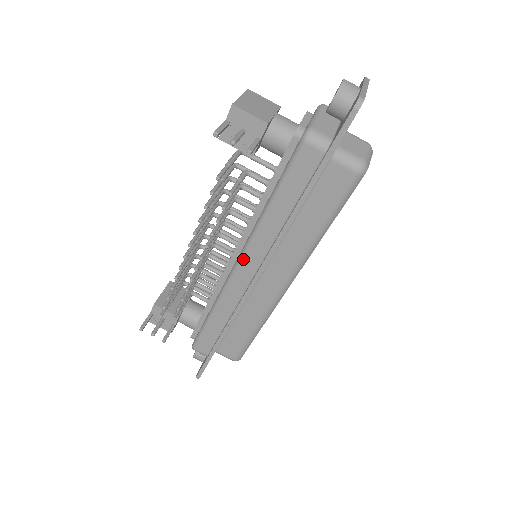
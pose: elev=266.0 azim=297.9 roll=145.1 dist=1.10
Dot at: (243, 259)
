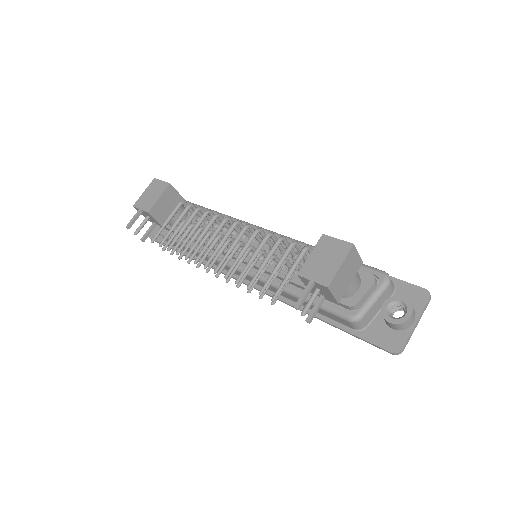
Dot at: occluded
